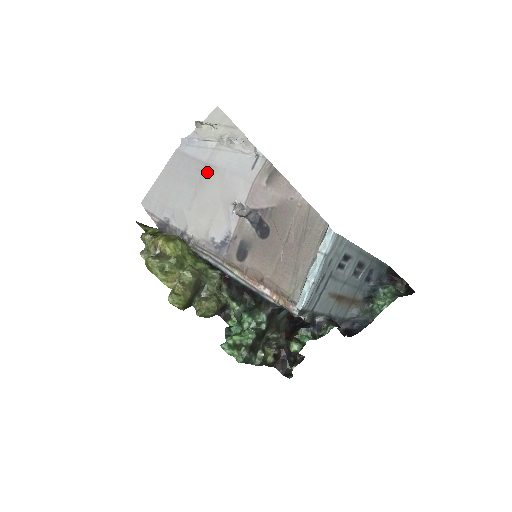
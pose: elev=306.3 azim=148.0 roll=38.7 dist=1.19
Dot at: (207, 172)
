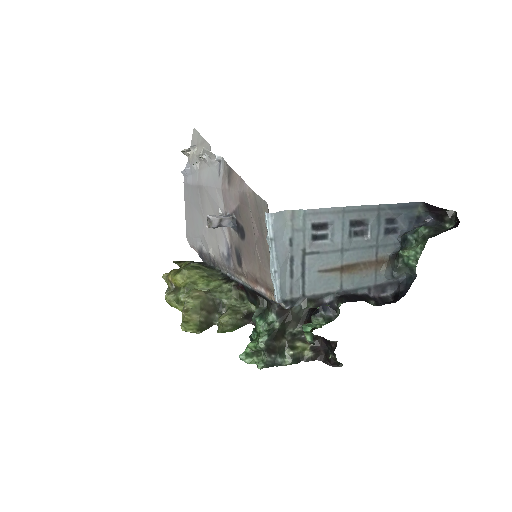
Dot at: (201, 194)
